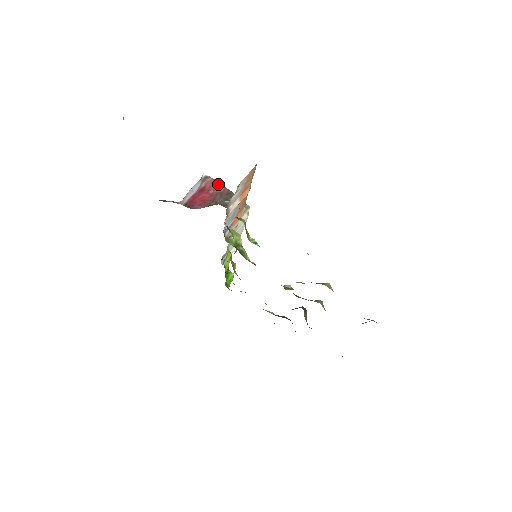
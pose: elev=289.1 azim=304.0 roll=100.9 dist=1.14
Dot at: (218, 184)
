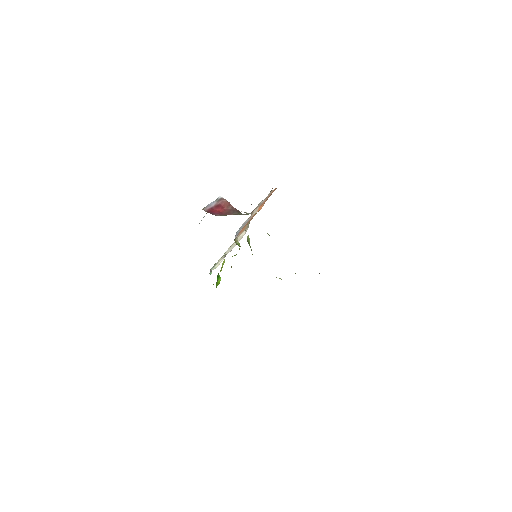
Dot at: (231, 205)
